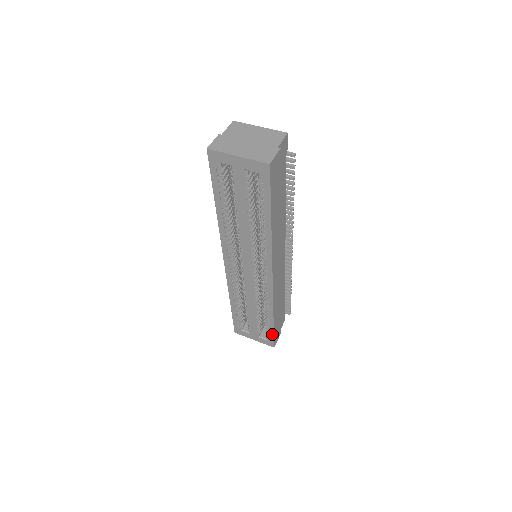
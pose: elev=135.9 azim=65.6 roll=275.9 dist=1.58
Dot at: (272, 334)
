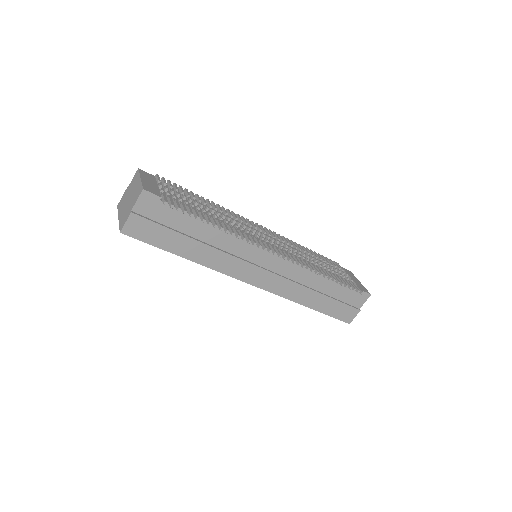
Dot at: (330, 315)
